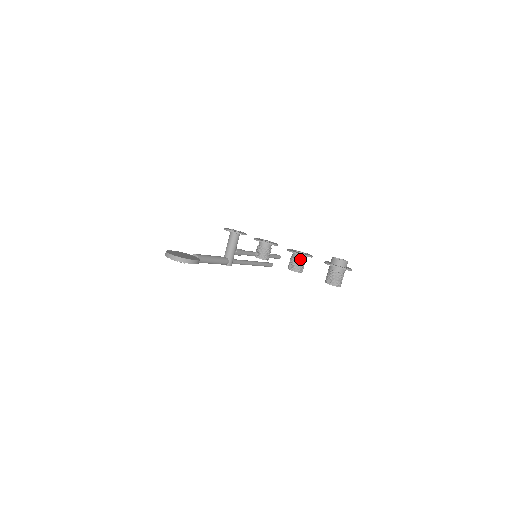
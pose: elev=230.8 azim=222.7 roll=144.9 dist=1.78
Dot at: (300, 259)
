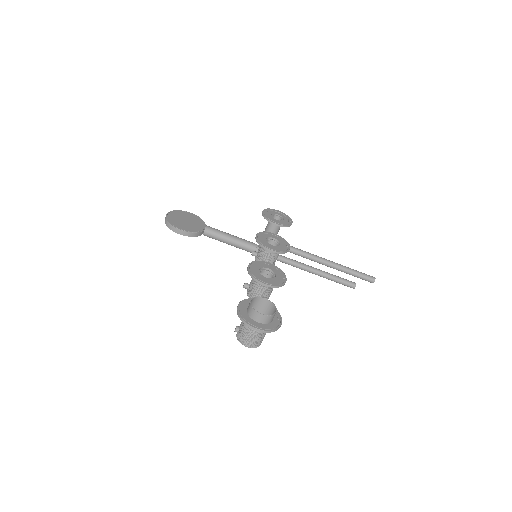
Dot at: occluded
